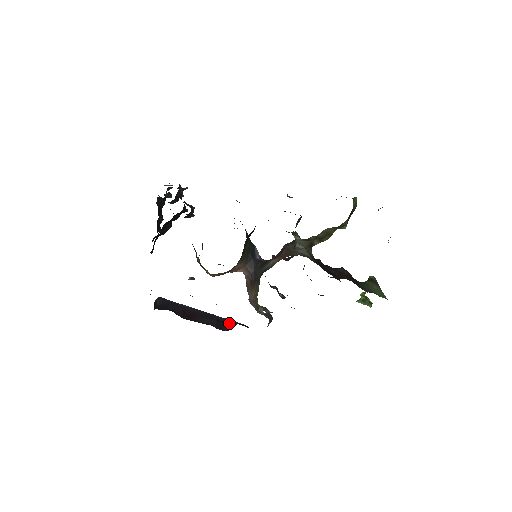
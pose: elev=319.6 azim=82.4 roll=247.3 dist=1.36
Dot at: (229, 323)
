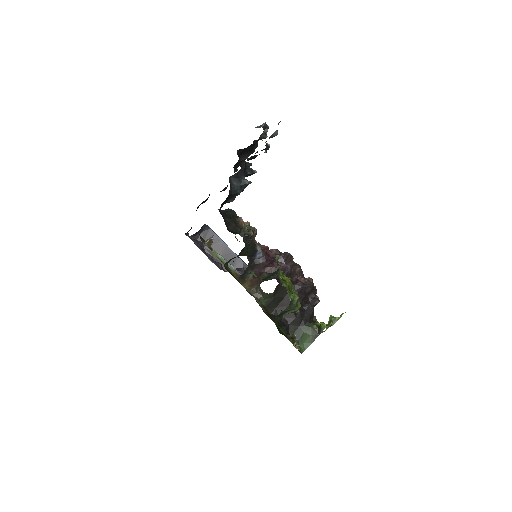
Dot at: (238, 265)
